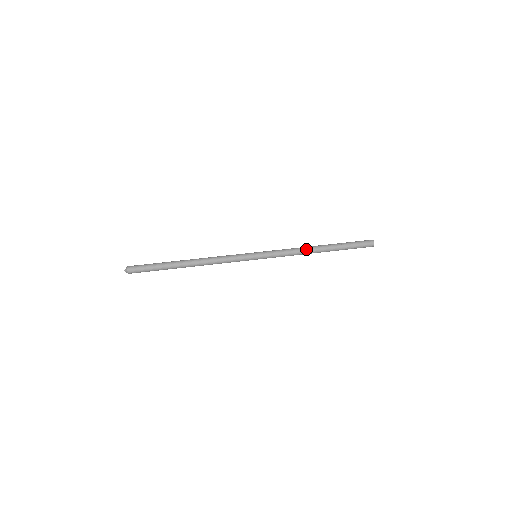
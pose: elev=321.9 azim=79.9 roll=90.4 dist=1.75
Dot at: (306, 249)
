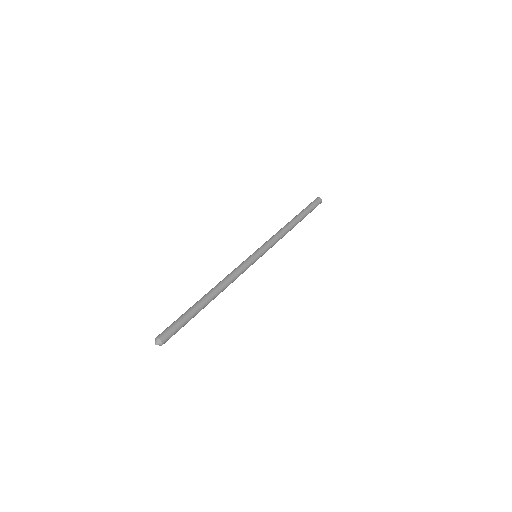
Dot at: (288, 230)
